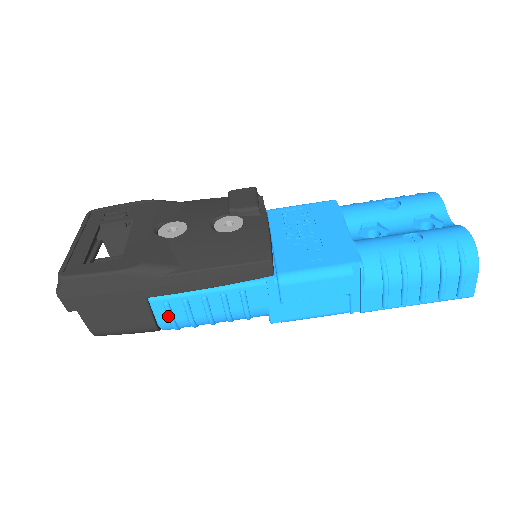
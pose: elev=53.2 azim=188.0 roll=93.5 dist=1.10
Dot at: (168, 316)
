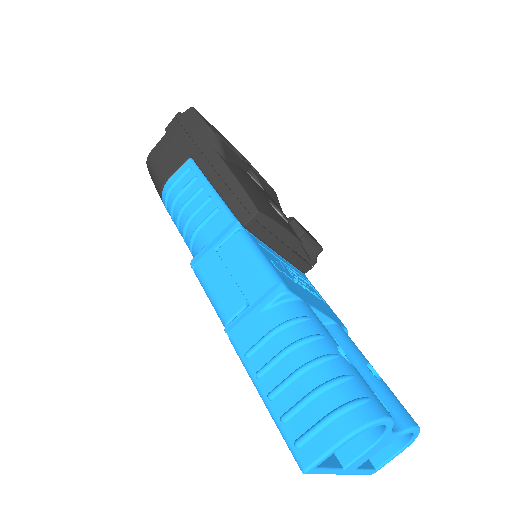
Dot at: (178, 178)
